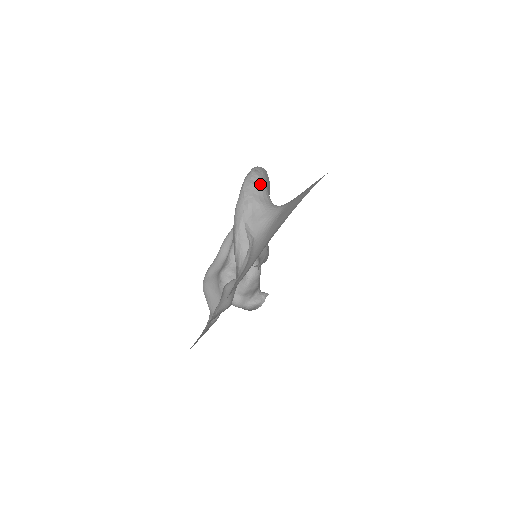
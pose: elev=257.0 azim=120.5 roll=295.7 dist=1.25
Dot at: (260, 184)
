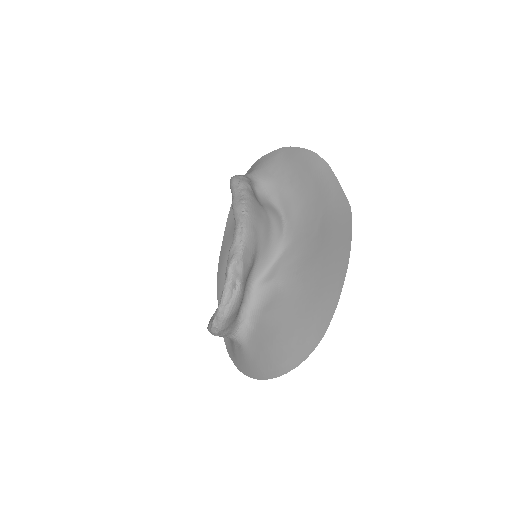
Dot at: (220, 336)
